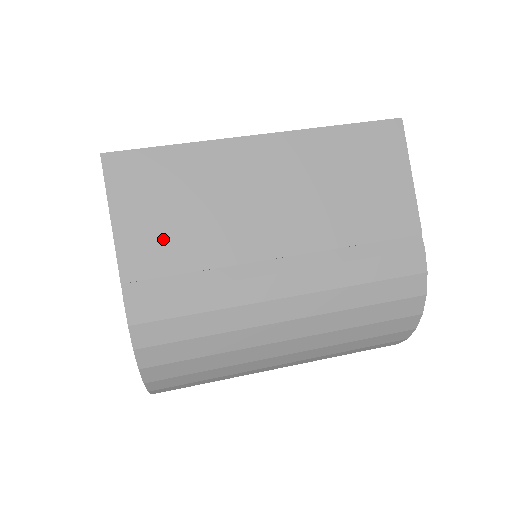
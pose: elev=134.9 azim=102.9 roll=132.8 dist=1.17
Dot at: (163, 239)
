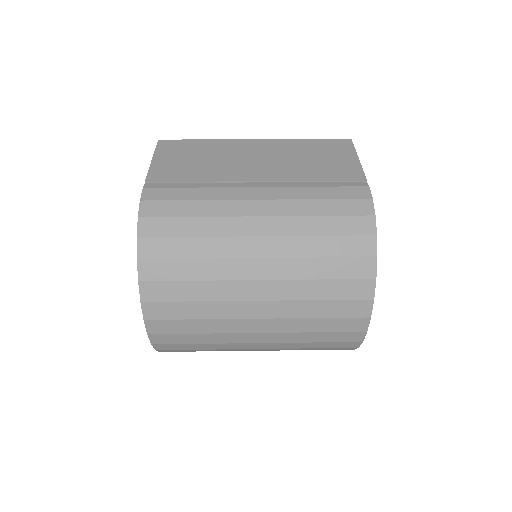
Dot at: (180, 168)
